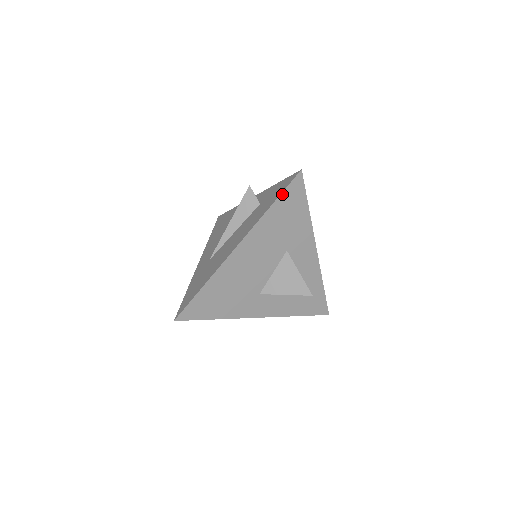
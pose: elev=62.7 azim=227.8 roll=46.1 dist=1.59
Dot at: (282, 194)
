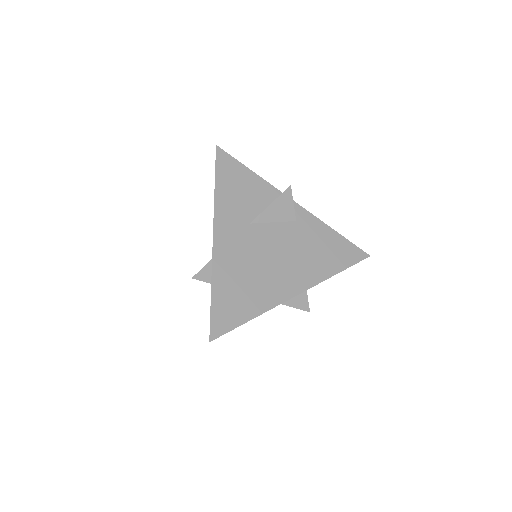
Dot at: occluded
